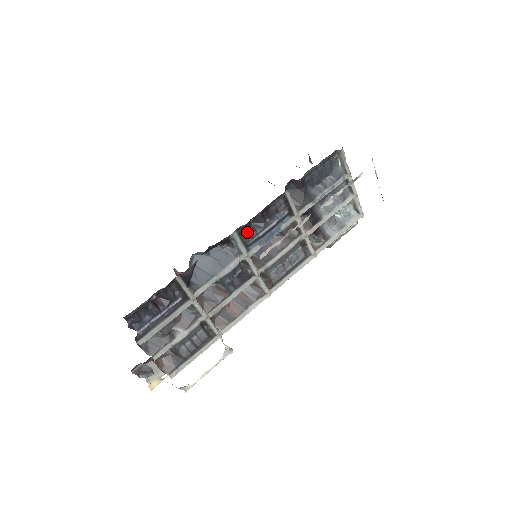
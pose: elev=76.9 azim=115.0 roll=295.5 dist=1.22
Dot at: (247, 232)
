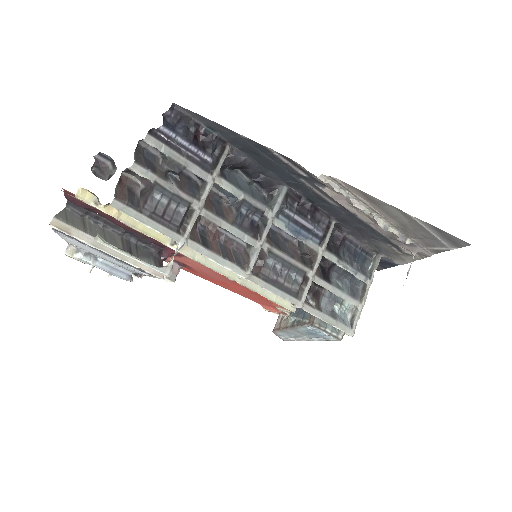
Dot at: (292, 201)
